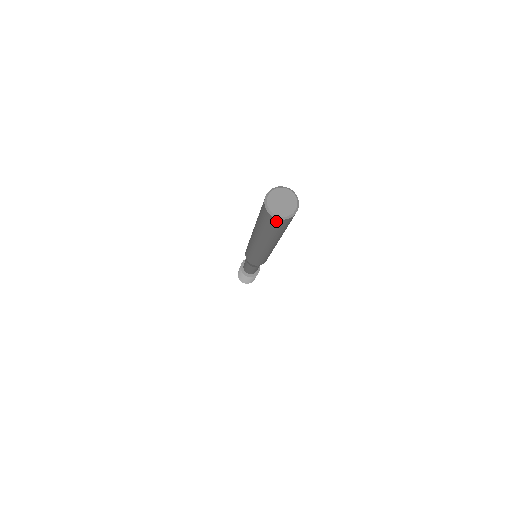
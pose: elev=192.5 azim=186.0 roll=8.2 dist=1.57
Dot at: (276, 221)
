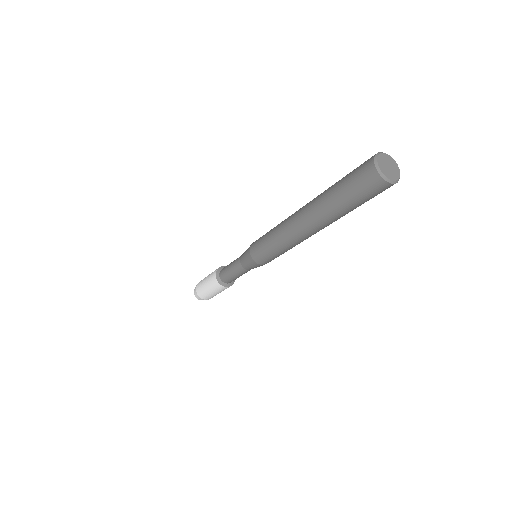
Dot at: (384, 187)
